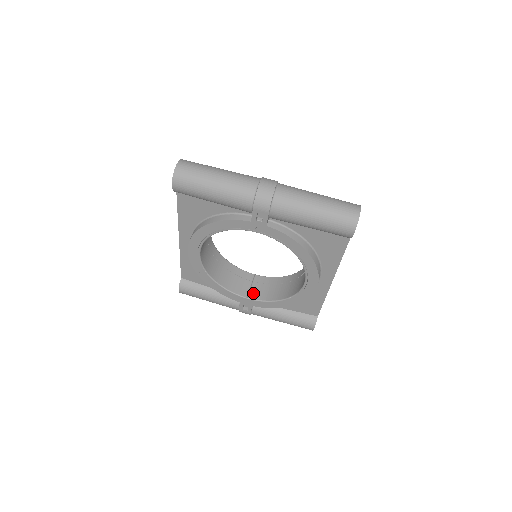
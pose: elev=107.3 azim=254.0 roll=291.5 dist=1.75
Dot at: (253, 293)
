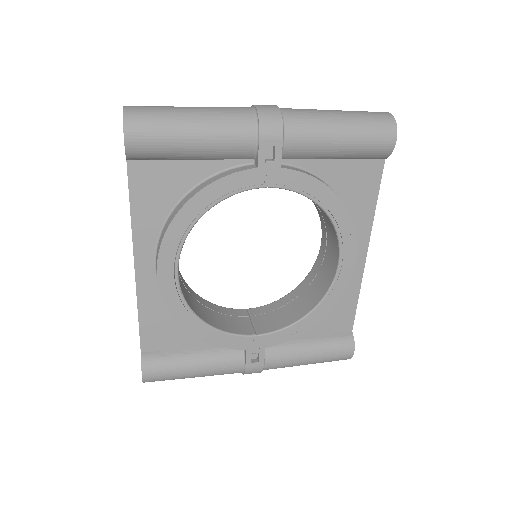
Dot at: (261, 327)
